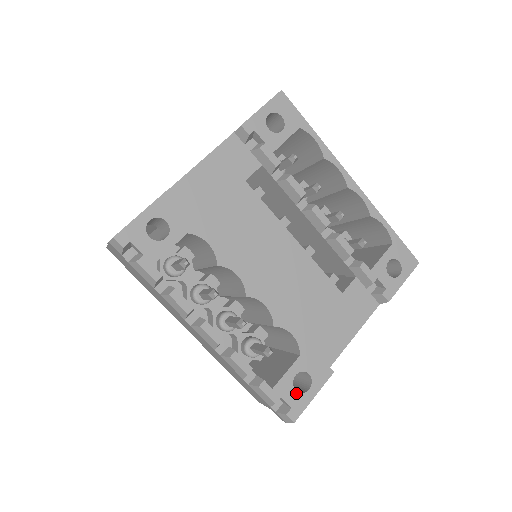
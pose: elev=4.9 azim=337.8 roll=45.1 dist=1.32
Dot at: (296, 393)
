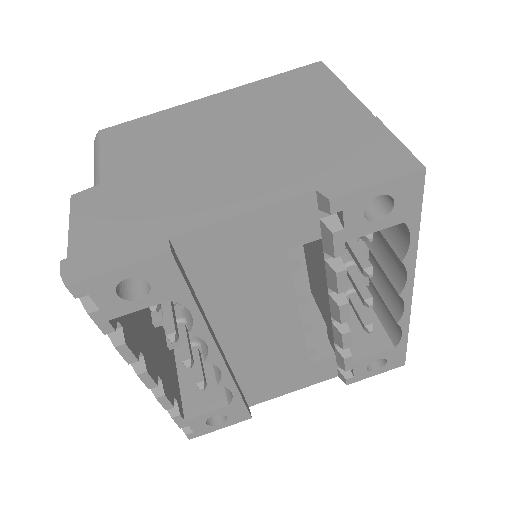
Dot at: (205, 425)
